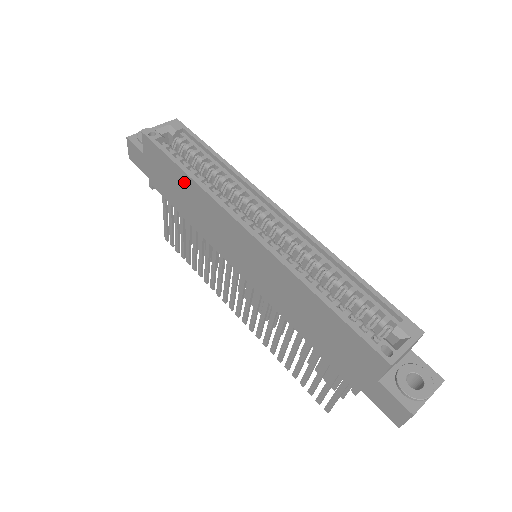
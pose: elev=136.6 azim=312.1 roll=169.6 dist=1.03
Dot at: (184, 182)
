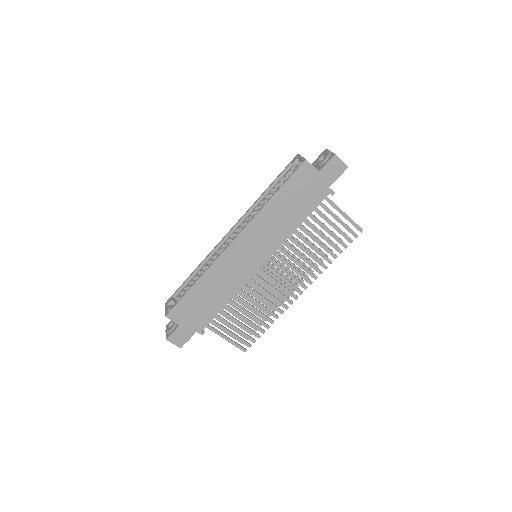
Dot at: (201, 288)
